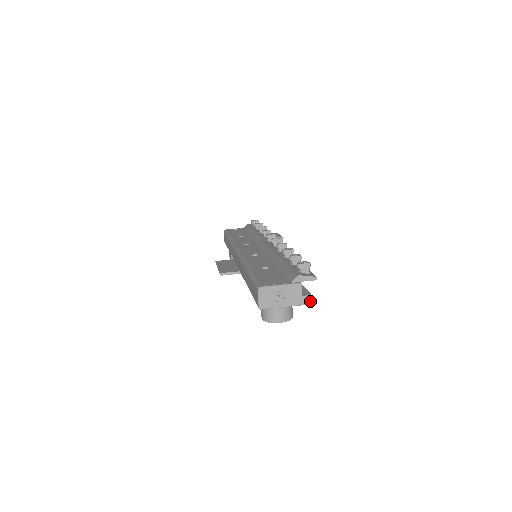
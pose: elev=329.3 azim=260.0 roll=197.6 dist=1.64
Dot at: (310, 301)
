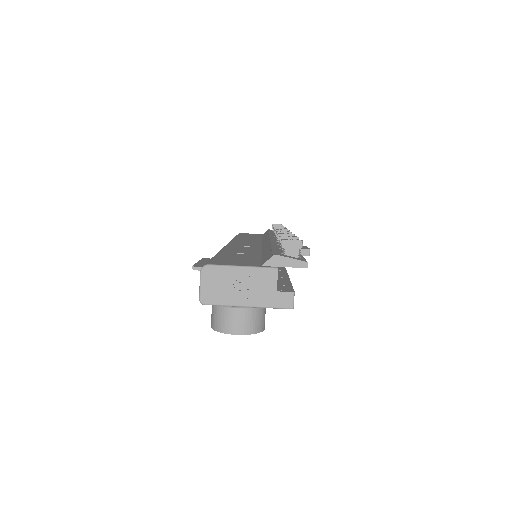
Dot at: (291, 303)
